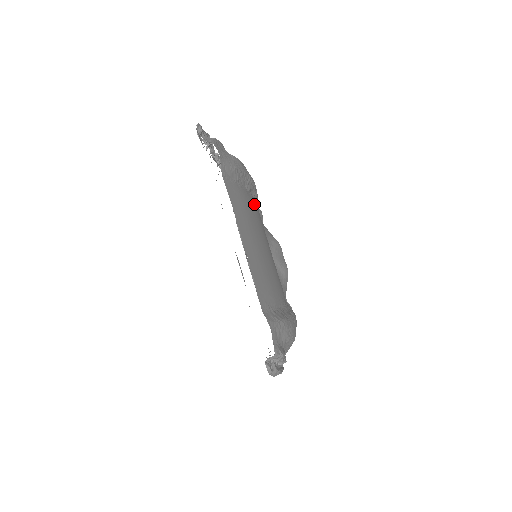
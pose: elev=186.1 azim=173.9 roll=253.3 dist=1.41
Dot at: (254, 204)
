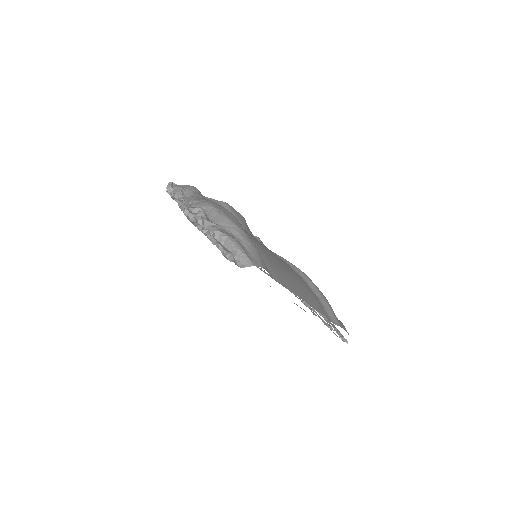
Dot at: (250, 236)
